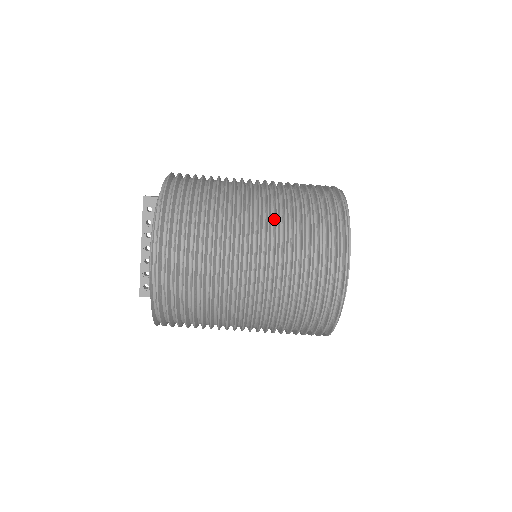
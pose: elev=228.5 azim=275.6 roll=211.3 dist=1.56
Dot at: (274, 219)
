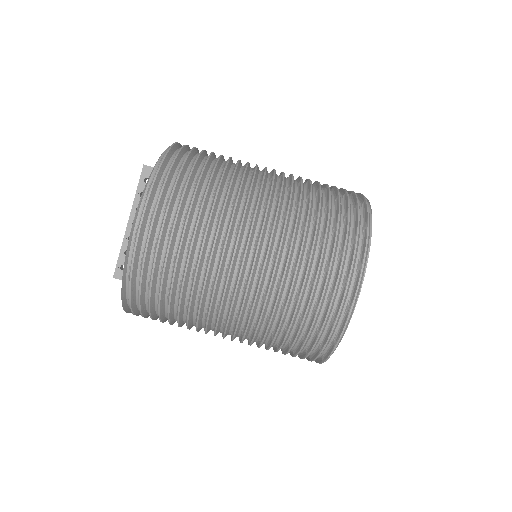
Dot at: (286, 203)
